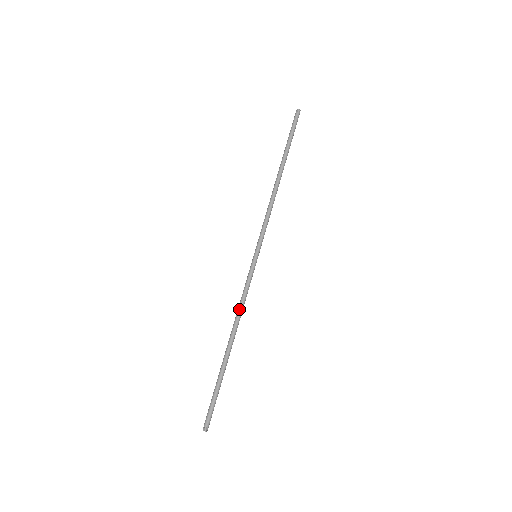
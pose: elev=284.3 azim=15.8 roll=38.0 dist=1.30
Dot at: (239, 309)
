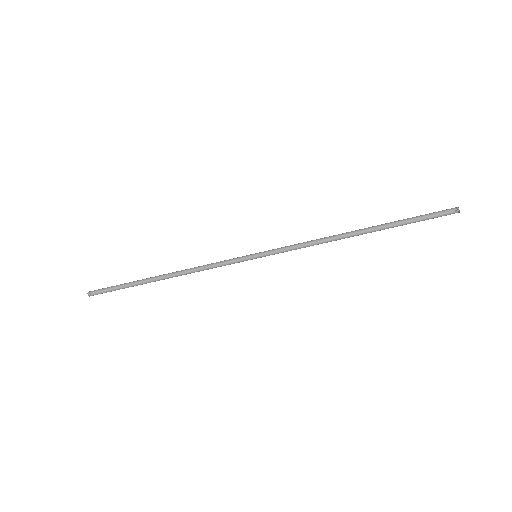
Dot at: (197, 268)
